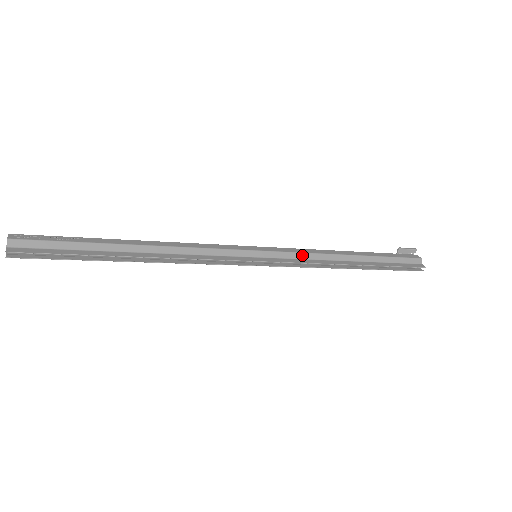
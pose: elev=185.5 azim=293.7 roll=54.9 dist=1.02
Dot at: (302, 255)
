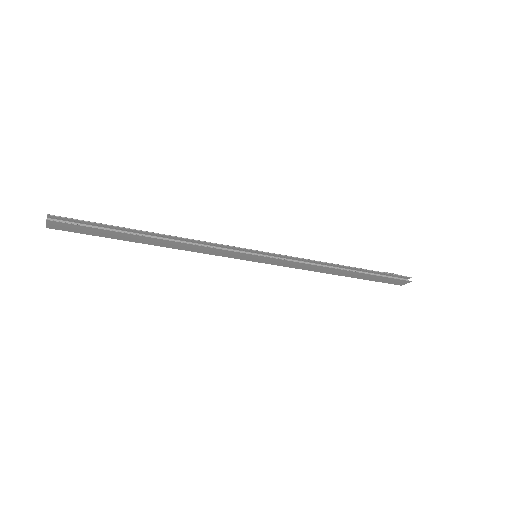
Dot at: occluded
